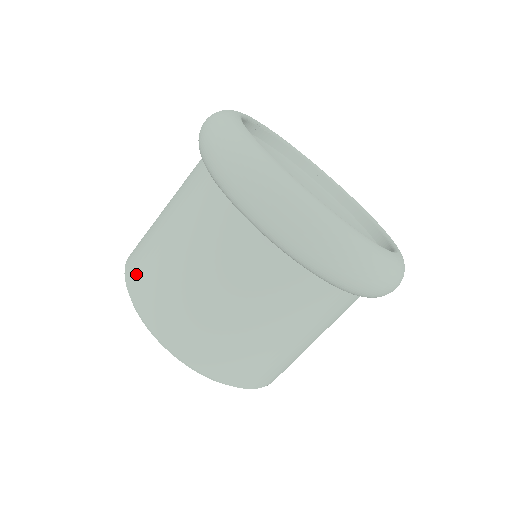
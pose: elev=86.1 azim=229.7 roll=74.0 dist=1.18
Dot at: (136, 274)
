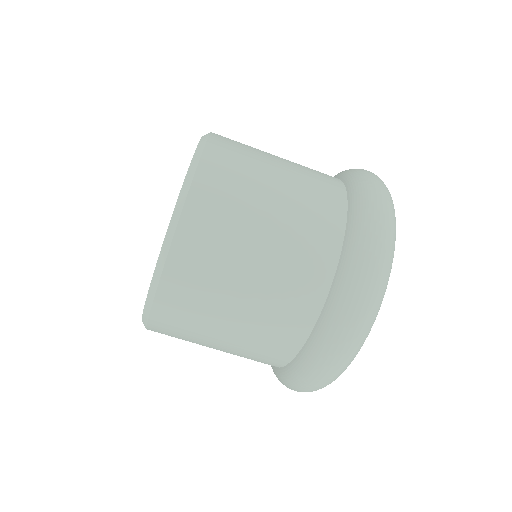
Dot at: occluded
